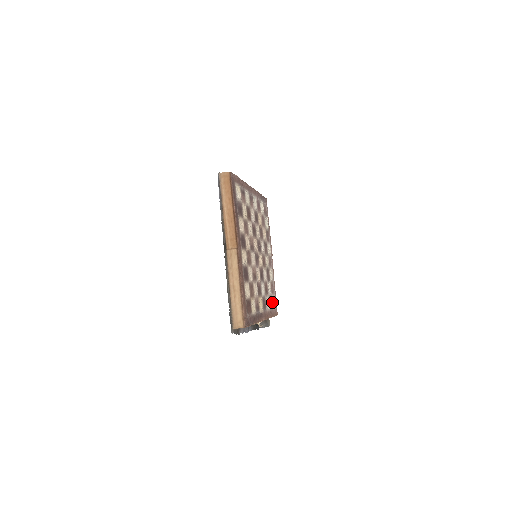
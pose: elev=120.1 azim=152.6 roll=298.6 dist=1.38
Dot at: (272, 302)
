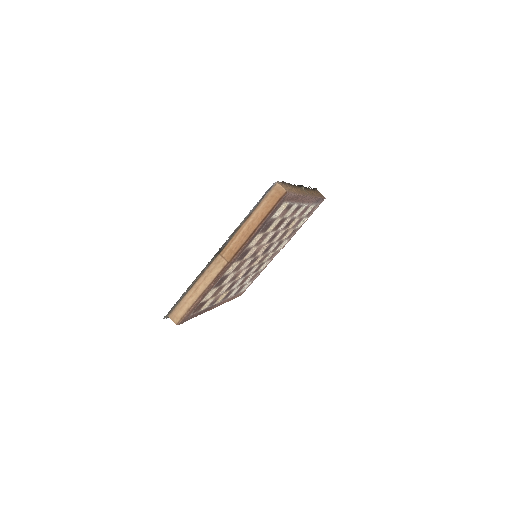
Dot at: (243, 288)
